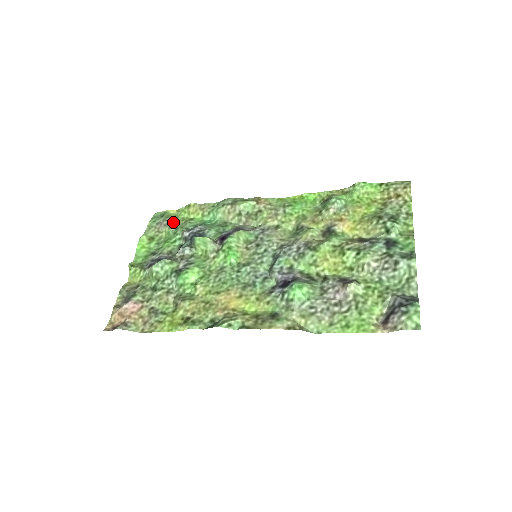
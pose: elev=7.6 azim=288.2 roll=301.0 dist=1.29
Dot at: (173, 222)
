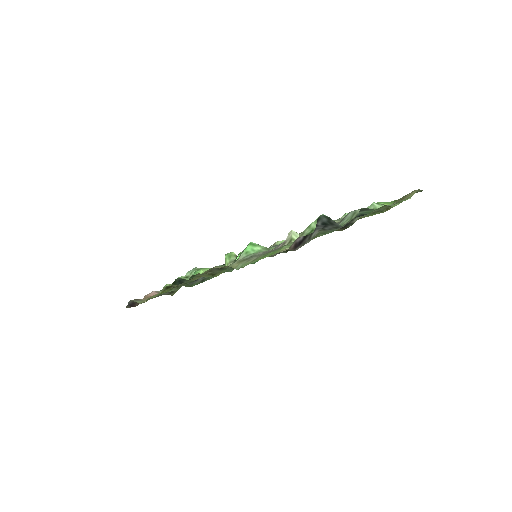
Dot at: occluded
